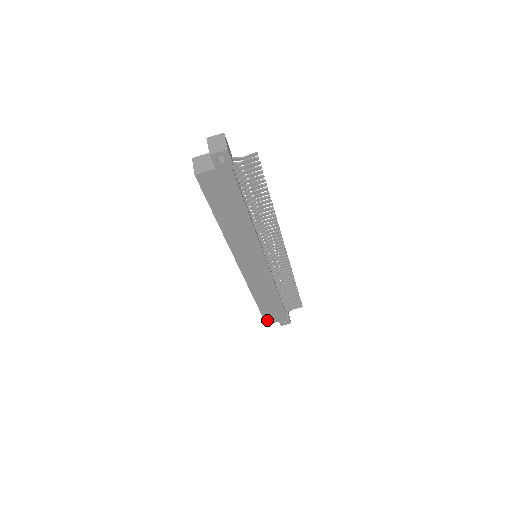
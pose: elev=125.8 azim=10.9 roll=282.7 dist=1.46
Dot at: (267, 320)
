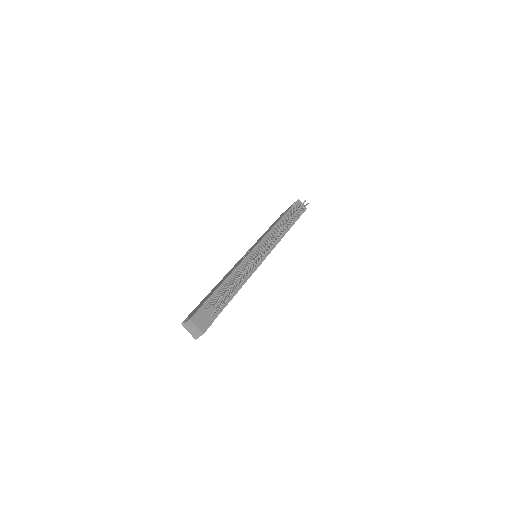
Dot at: occluded
